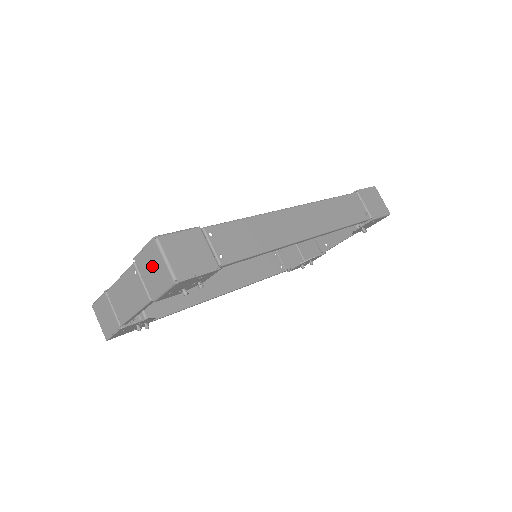
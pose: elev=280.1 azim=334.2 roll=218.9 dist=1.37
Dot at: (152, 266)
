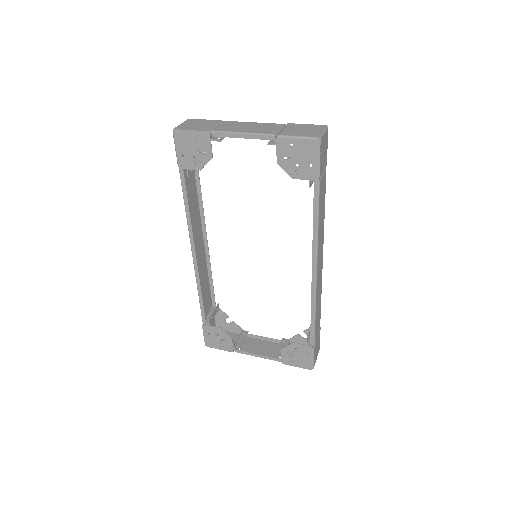
Dot at: (305, 129)
